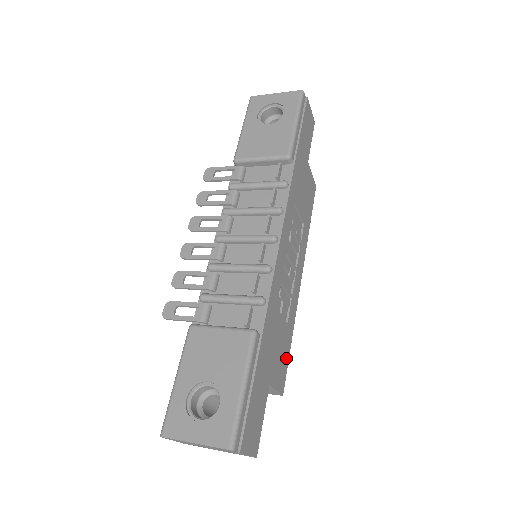
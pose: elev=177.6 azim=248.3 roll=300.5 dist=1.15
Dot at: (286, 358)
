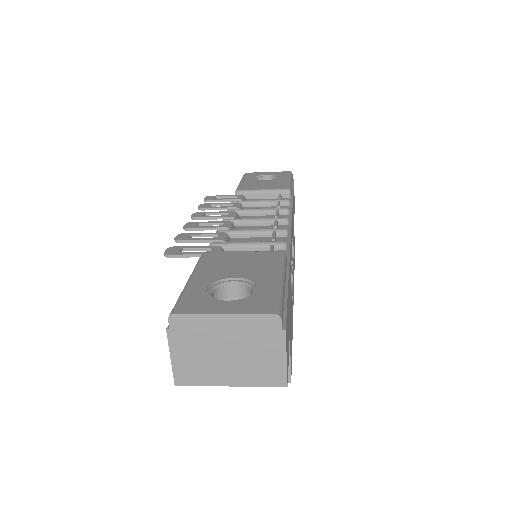
Dot at: occluded
